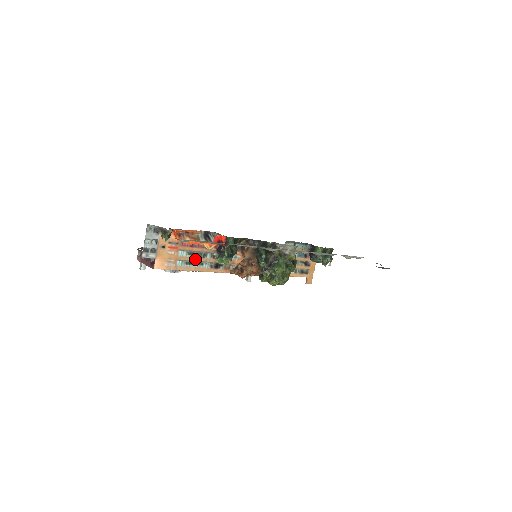
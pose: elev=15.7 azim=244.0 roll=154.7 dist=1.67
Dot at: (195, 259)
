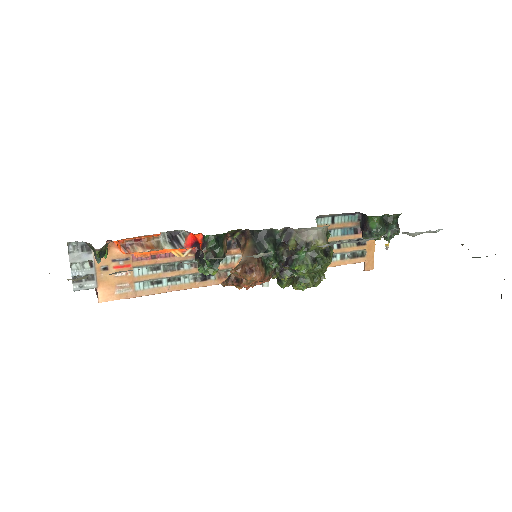
Dot at: (164, 275)
